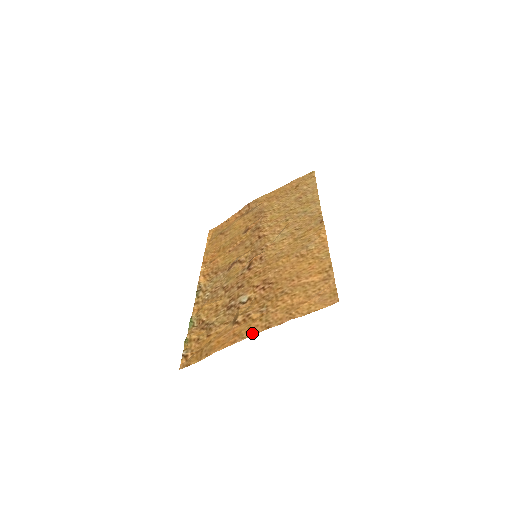
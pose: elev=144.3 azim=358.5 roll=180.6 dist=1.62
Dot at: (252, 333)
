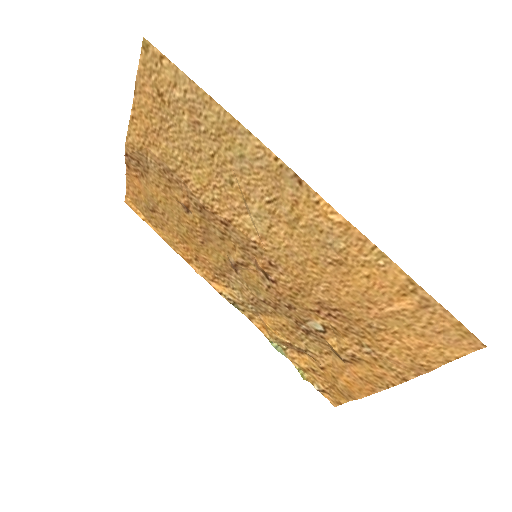
Dot at: (388, 385)
